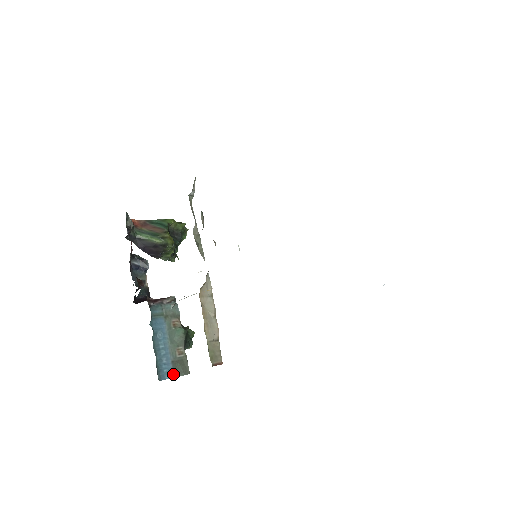
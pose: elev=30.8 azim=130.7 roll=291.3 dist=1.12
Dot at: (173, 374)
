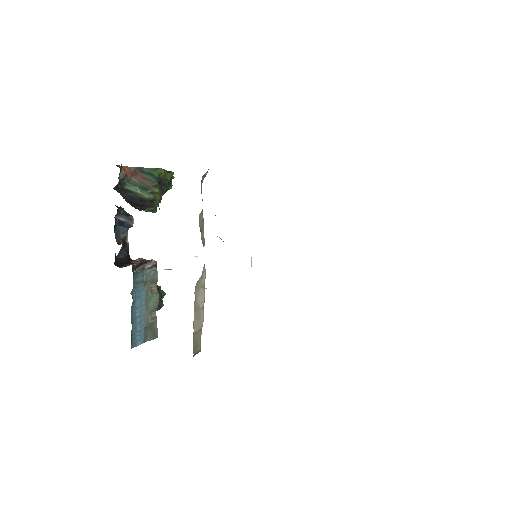
Dot at: (144, 339)
